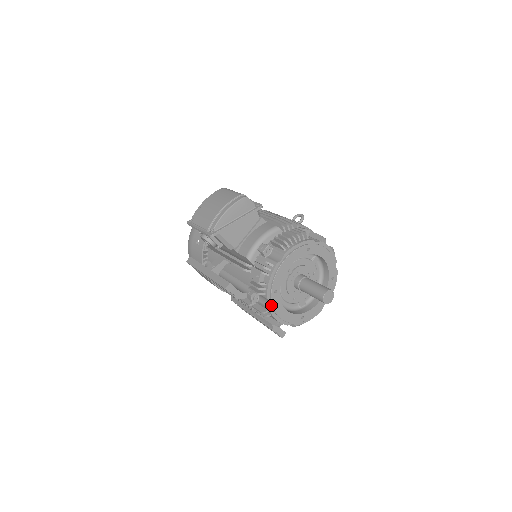
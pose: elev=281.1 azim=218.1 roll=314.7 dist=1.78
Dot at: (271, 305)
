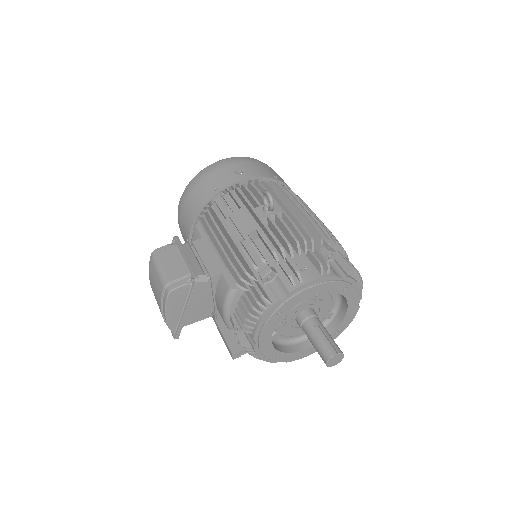
Dot at: (286, 360)
